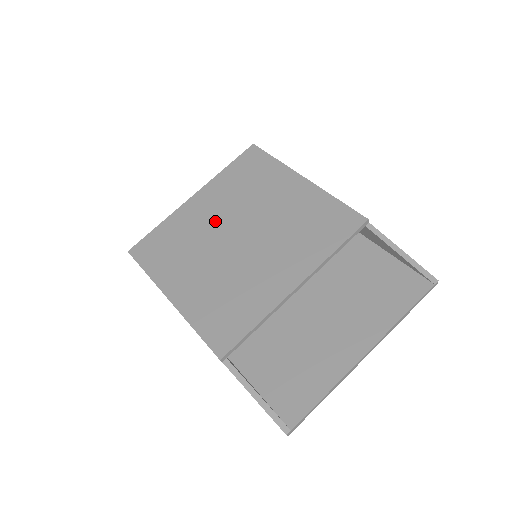
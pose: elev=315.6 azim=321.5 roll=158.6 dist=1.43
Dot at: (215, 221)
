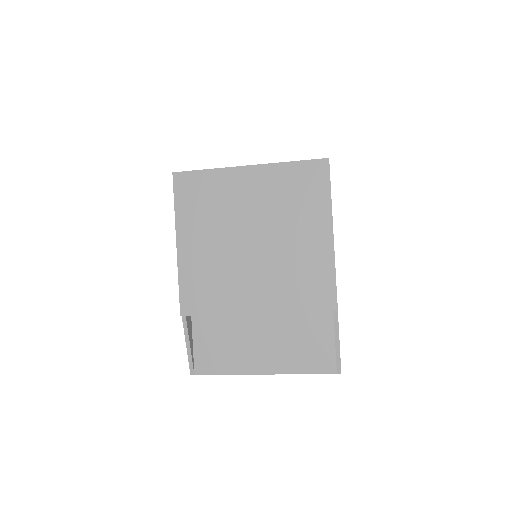
Dot at: (247, 209)
